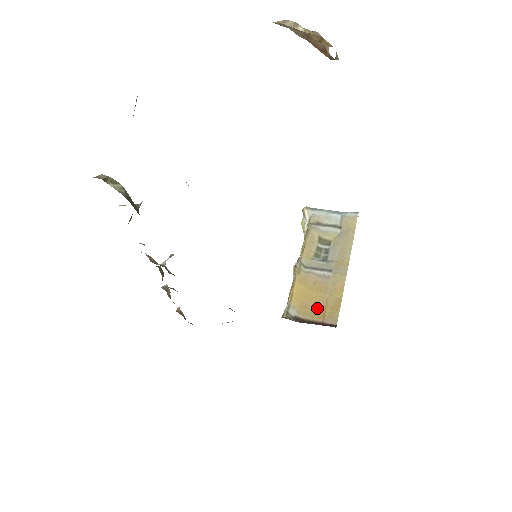
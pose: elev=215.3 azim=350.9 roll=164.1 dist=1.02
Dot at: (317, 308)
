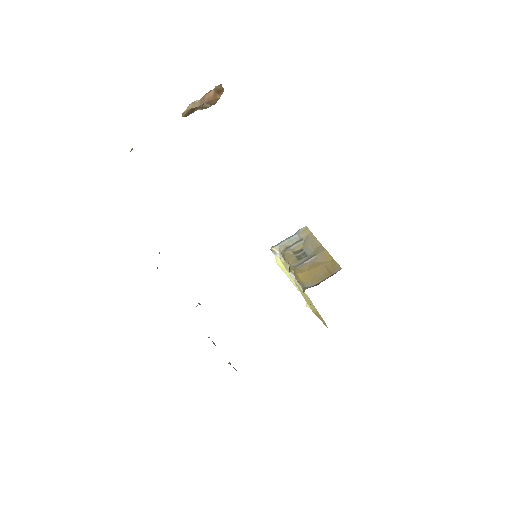
Dot at: (322, 273)
